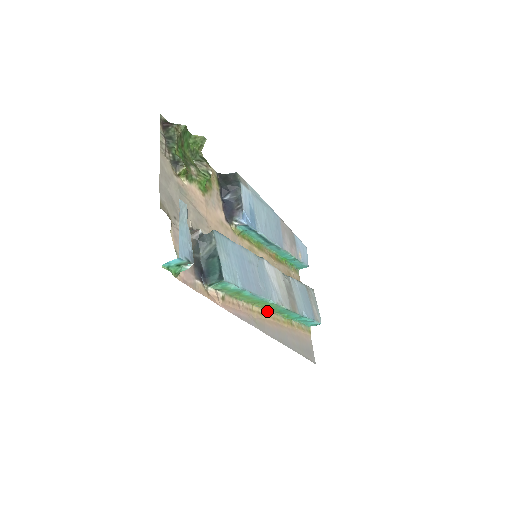
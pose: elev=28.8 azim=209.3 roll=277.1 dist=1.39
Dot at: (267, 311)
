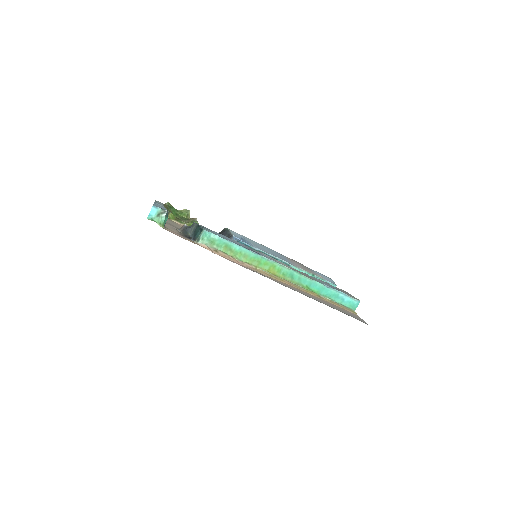
Dot at: (278, 277)
